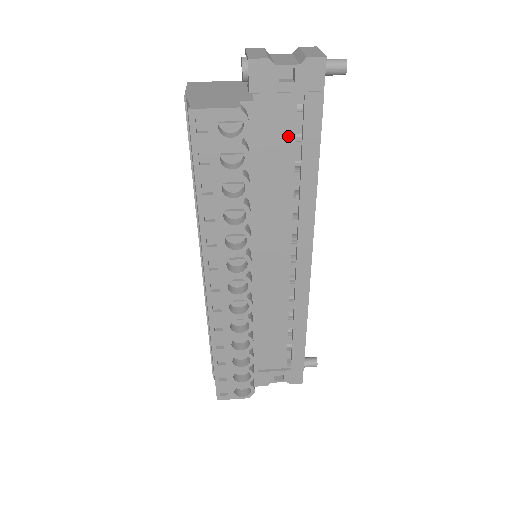
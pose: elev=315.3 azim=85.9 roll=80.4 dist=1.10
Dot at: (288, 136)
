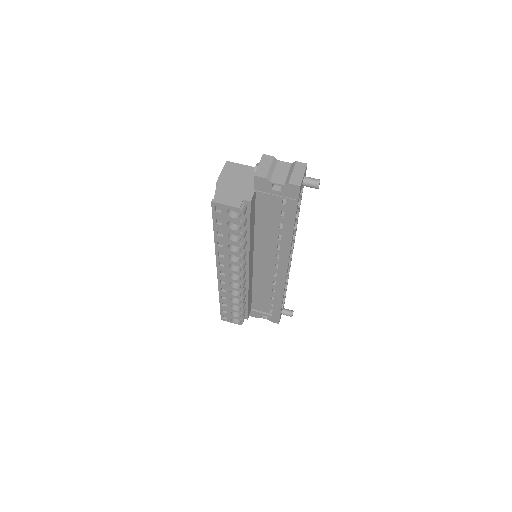
Dot at: (276, 212)
